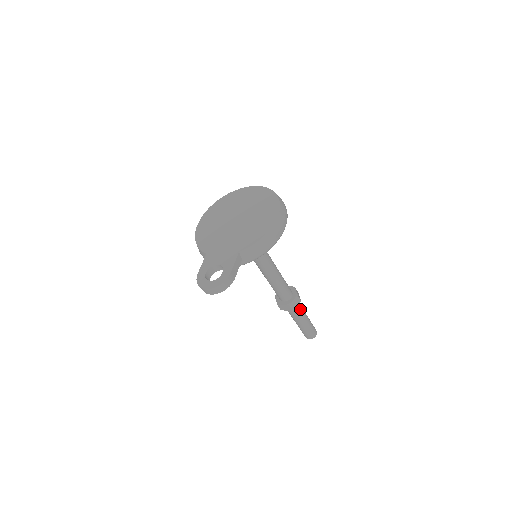
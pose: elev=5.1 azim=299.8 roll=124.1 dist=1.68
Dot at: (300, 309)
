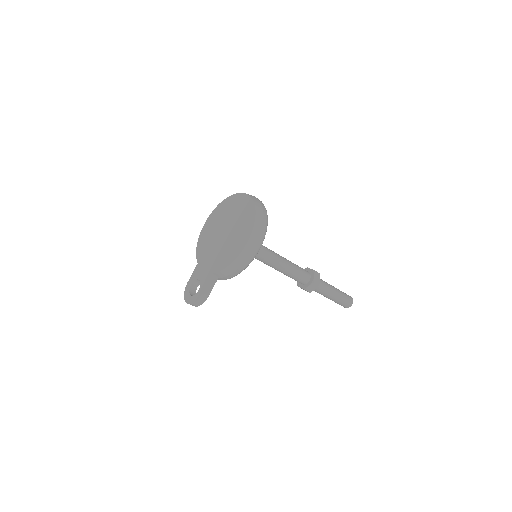
Dot at: (323, 289)
